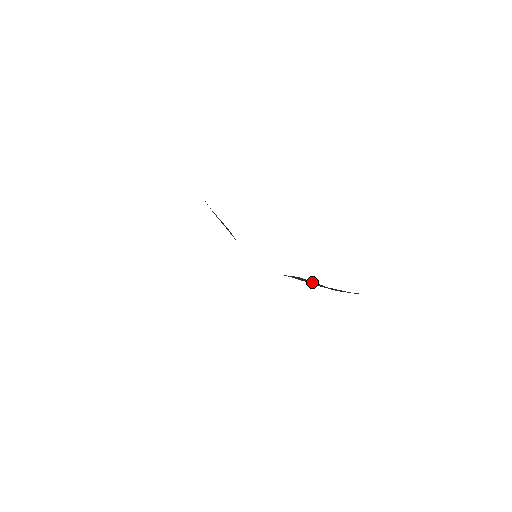
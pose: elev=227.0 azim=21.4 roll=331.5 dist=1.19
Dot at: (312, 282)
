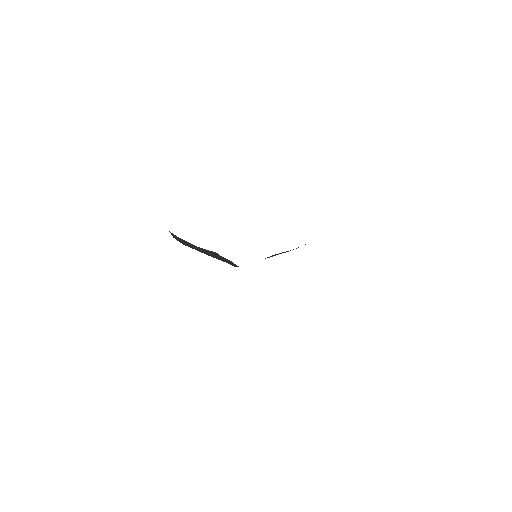
Dot at: occluded
